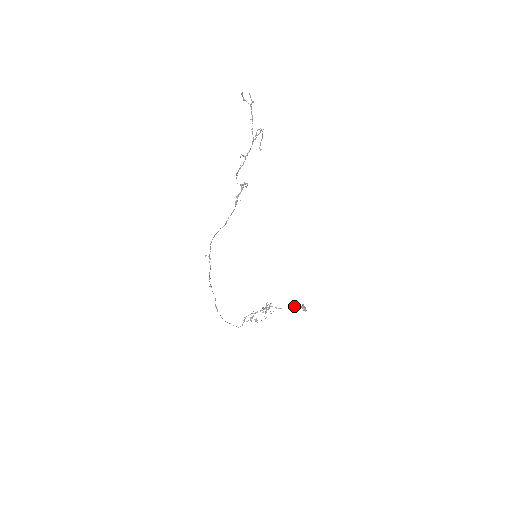
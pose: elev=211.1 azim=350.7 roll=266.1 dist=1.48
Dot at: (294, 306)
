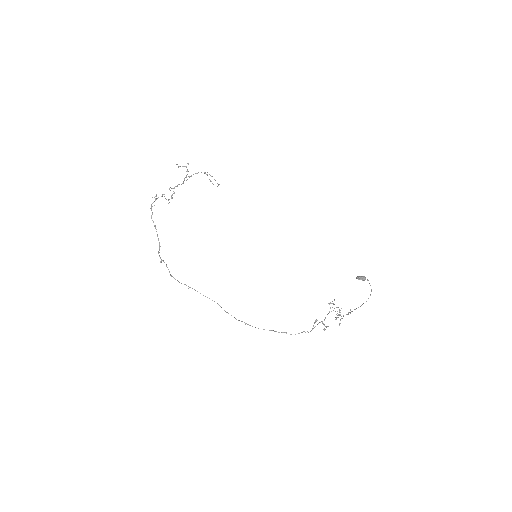
Dot at: occluded
